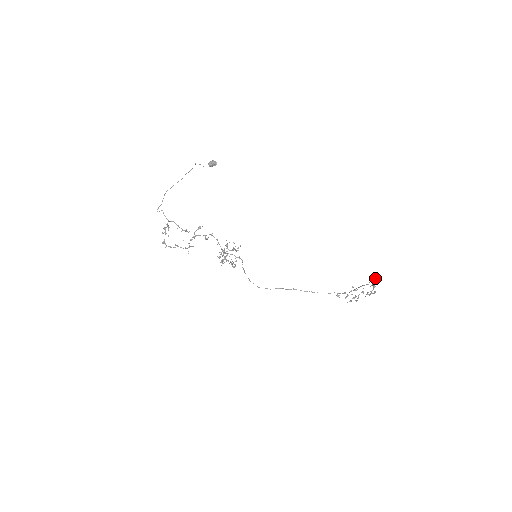
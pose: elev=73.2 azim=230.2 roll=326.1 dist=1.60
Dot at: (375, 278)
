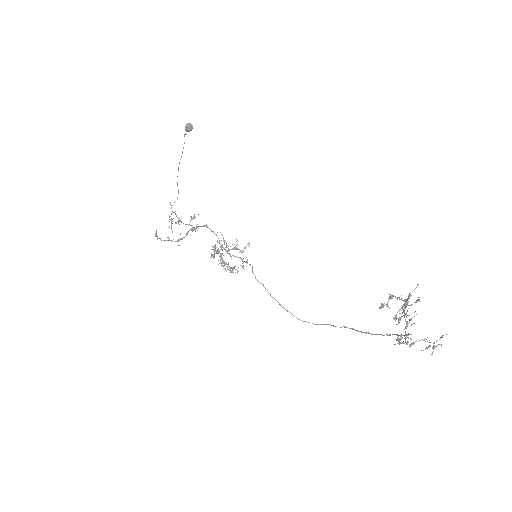
Dot at: occluded
